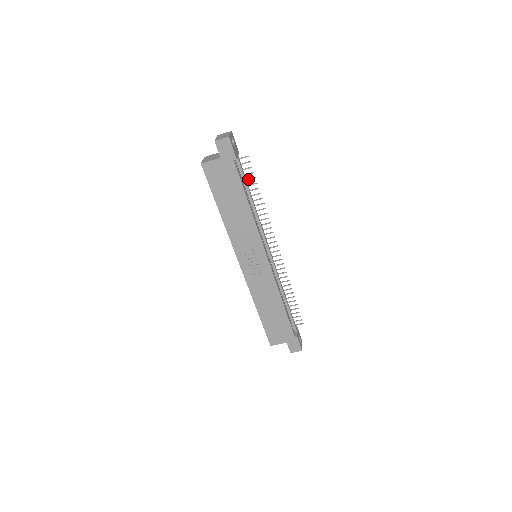
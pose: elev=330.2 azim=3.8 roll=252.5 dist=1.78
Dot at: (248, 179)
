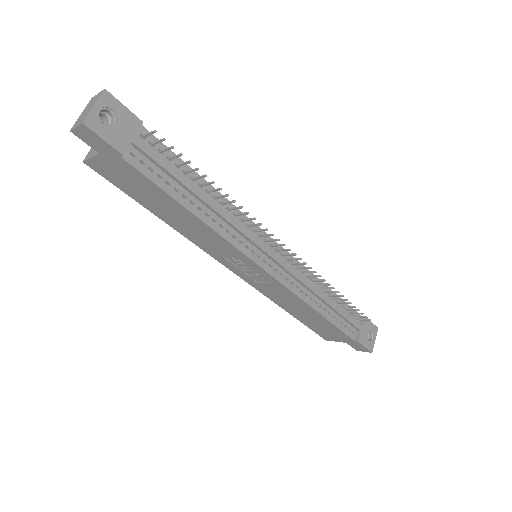
Dot at: (180, 164)
